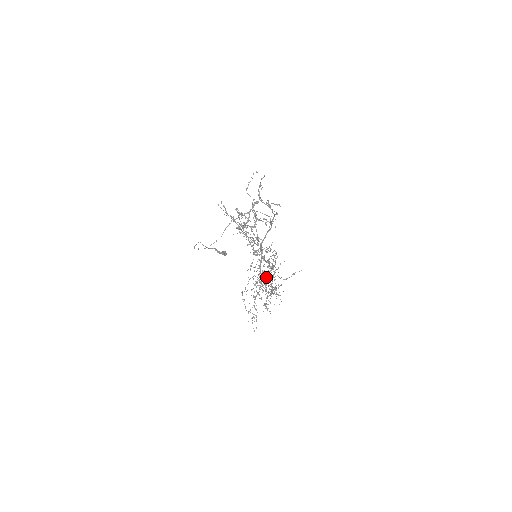
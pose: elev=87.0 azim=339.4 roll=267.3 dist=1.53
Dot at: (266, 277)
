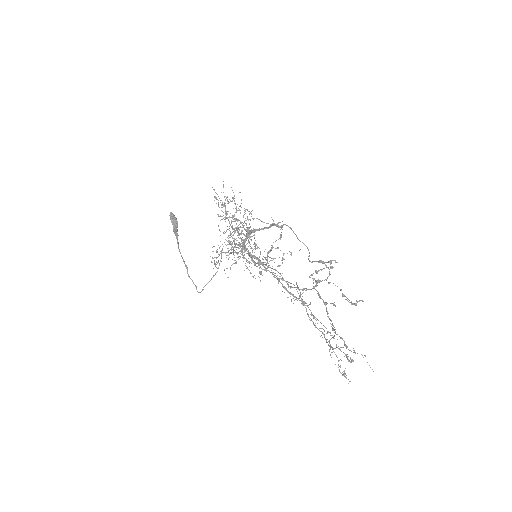
Dot at: occluded
